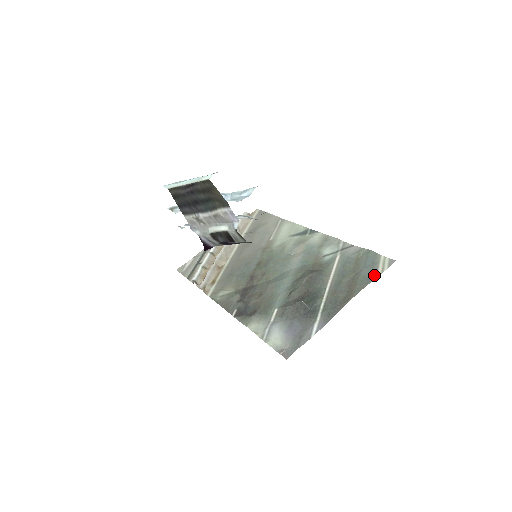
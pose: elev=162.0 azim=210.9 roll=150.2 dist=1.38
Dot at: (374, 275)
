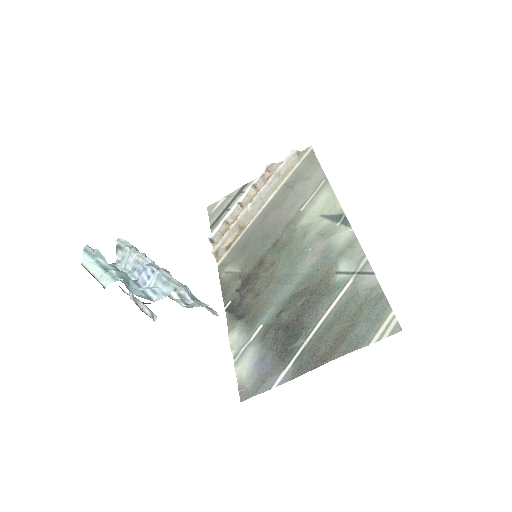
Dot at: (368, 339)
